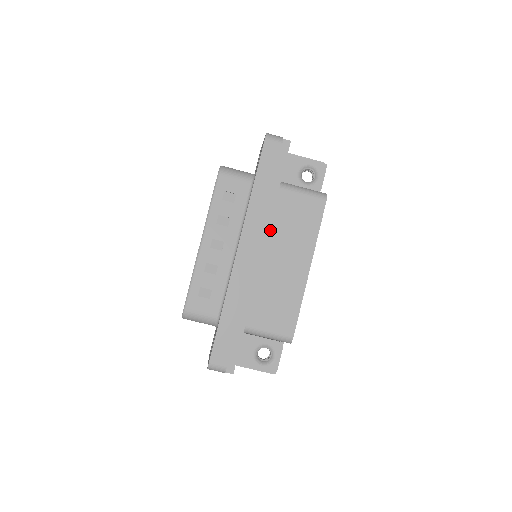
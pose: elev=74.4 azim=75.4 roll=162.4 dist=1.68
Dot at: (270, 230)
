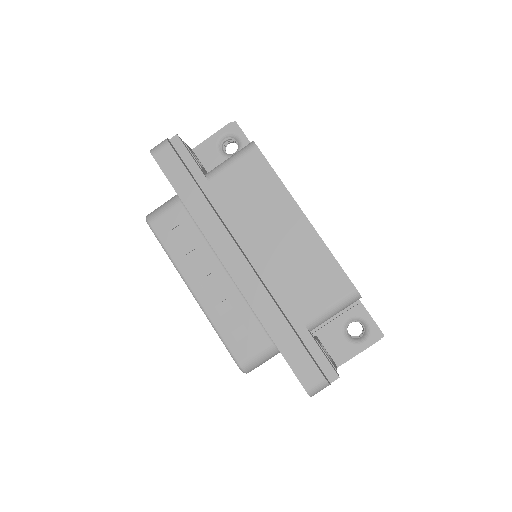
Dot at: (237, 222)
